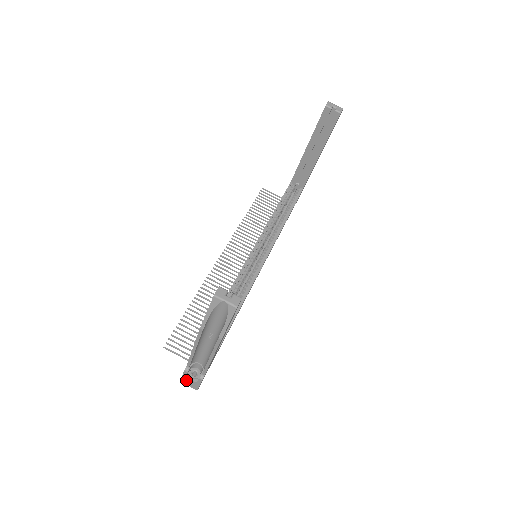
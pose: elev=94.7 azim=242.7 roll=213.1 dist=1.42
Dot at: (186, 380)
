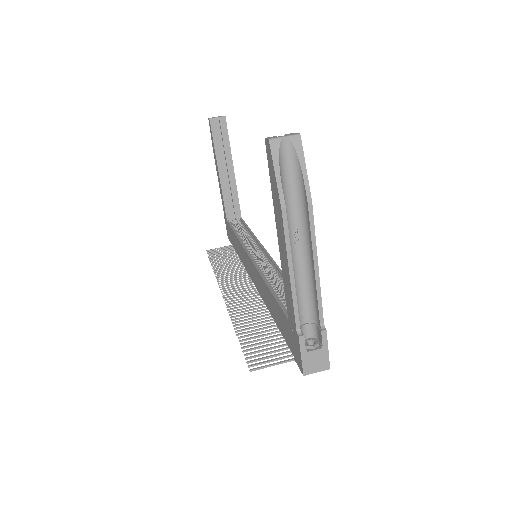
Dot at: (309, 360)
